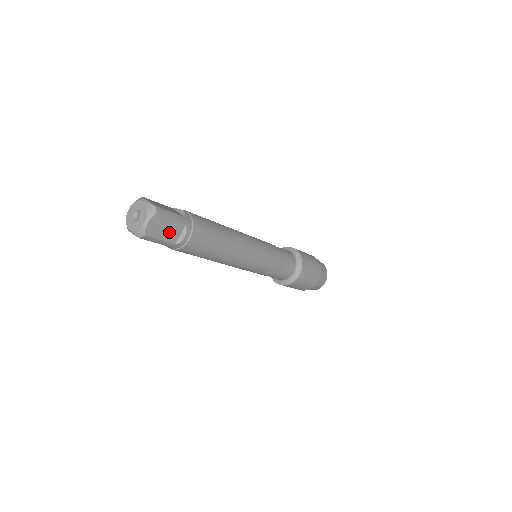
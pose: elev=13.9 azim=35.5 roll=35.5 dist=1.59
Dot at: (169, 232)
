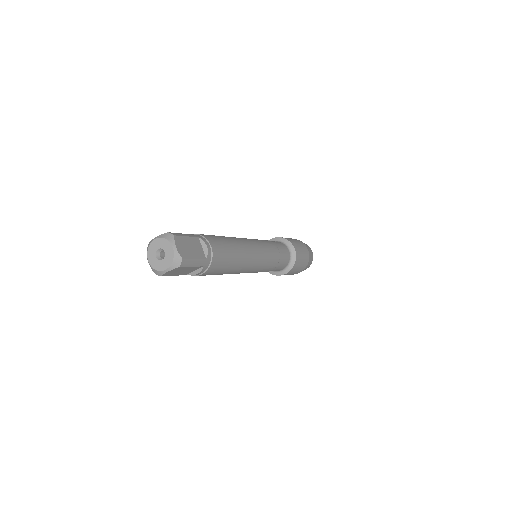
Dot at: (194, 249)
